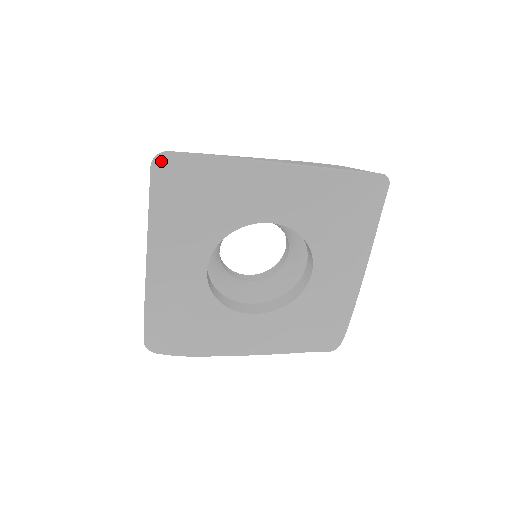
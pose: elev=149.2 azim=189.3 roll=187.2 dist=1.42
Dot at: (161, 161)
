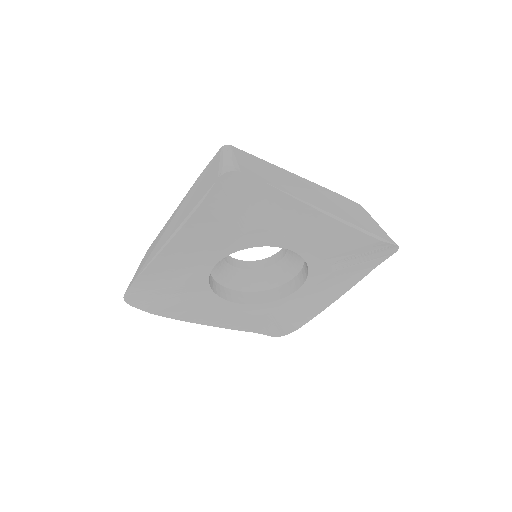
Dot at: (229, 178)
